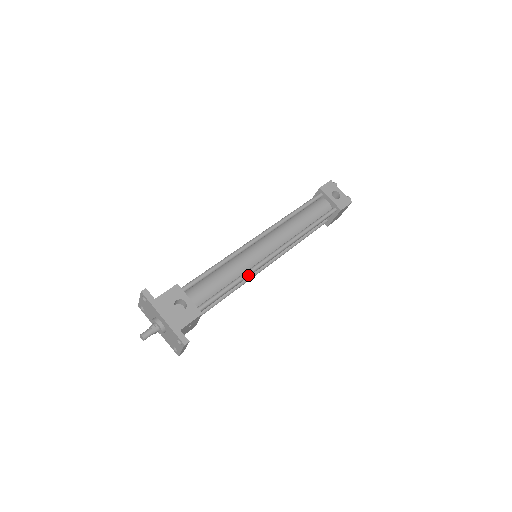
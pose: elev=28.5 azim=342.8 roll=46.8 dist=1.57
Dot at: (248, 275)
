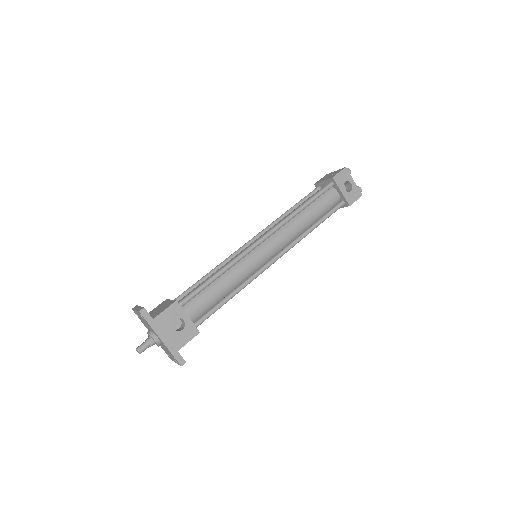
Dot at: occluded
